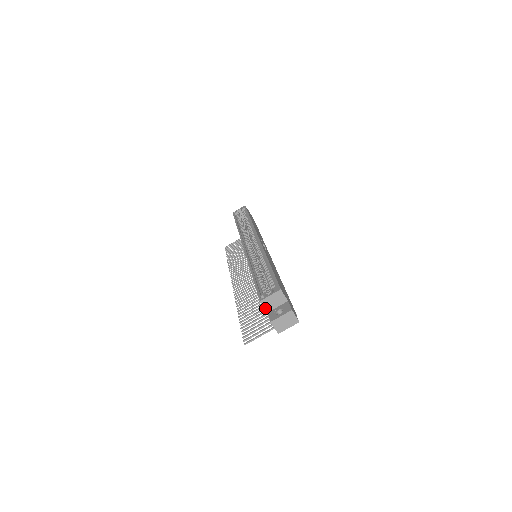
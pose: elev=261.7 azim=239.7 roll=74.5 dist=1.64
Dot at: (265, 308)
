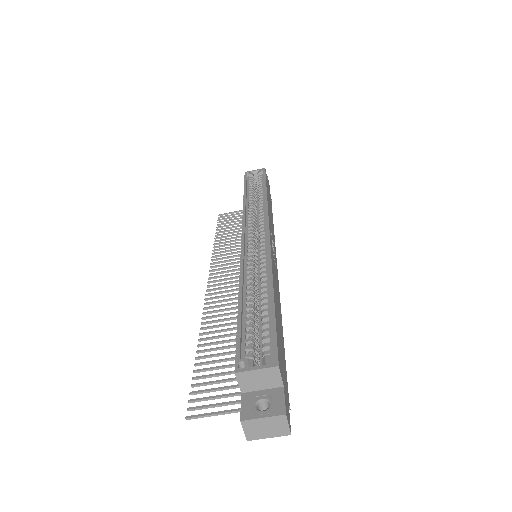
Dot at: (240, 385)
